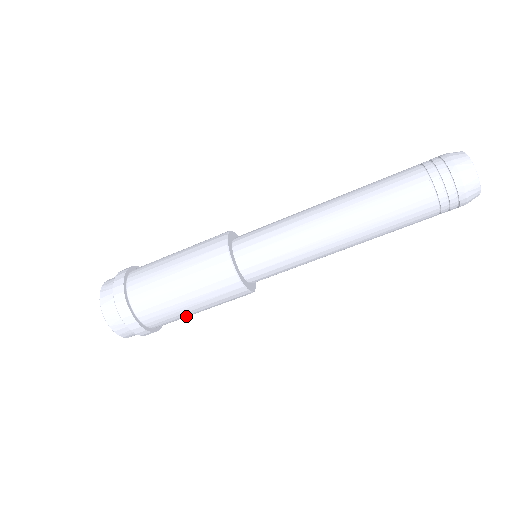
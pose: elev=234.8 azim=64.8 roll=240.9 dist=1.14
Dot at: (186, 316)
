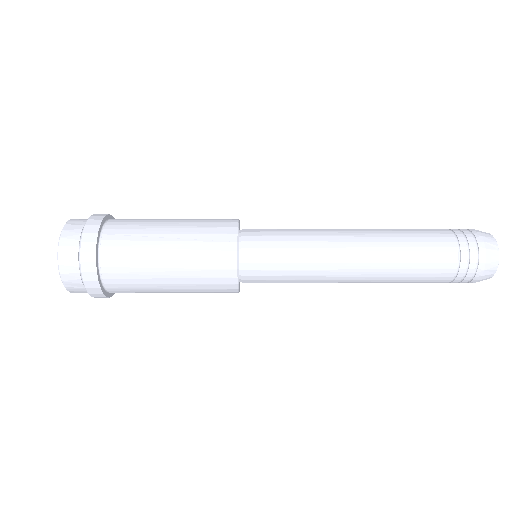
Dot at: occluded
